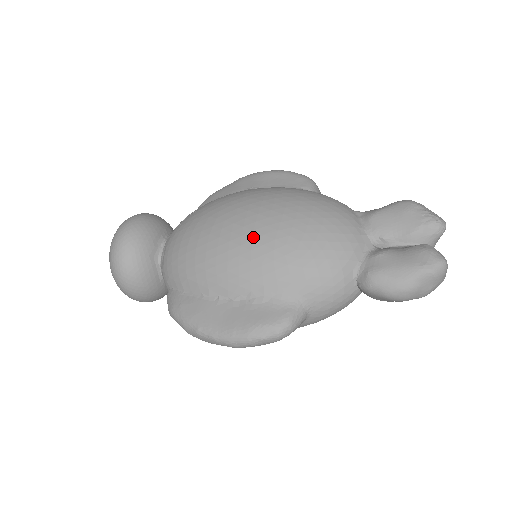
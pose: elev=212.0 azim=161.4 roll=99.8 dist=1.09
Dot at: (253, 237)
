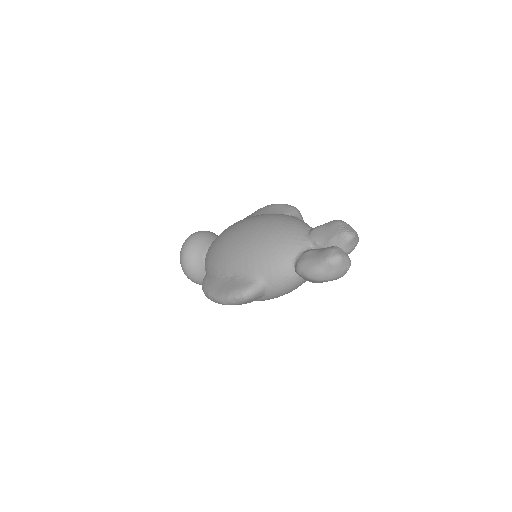
Dot at: (241, 241)
